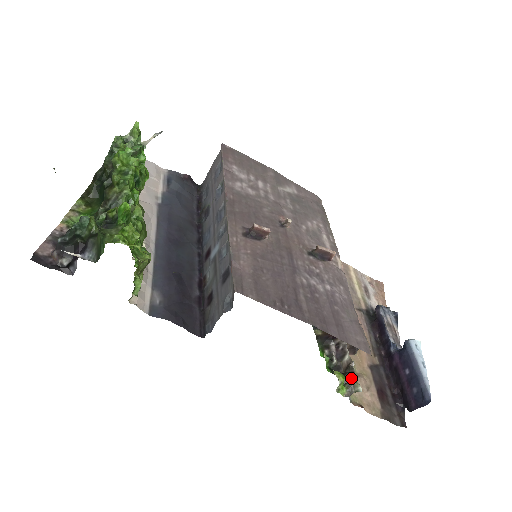
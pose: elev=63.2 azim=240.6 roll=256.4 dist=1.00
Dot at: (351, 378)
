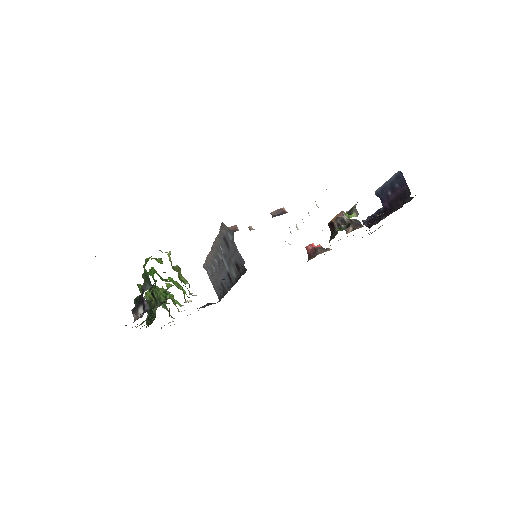
Dot at: (351, 212)
